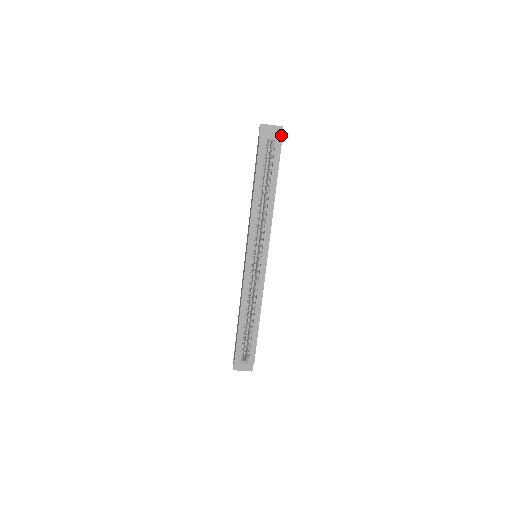
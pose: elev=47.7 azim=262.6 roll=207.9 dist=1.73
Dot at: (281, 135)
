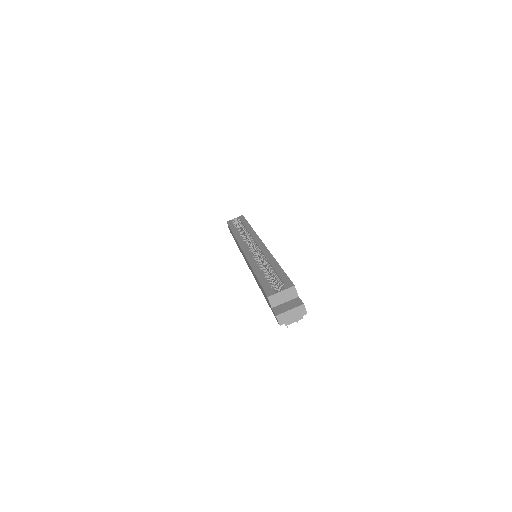
Dot at: occluded
